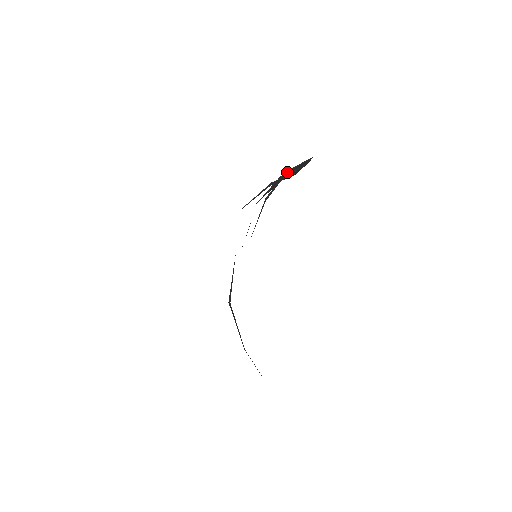
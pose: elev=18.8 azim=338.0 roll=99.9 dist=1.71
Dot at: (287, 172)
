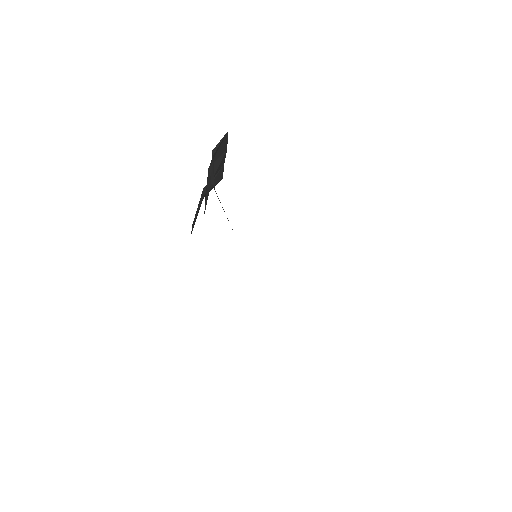
Dot at: (212, 155)
